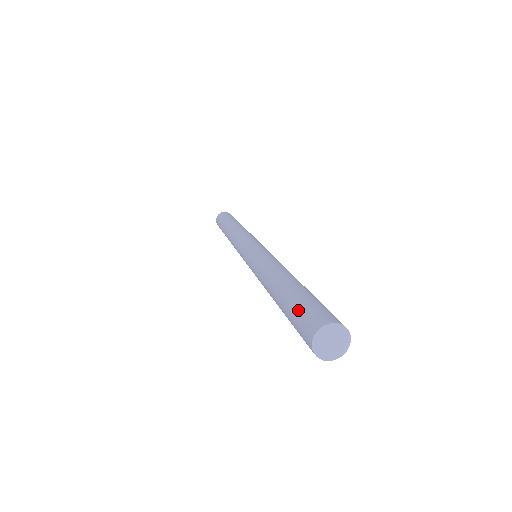
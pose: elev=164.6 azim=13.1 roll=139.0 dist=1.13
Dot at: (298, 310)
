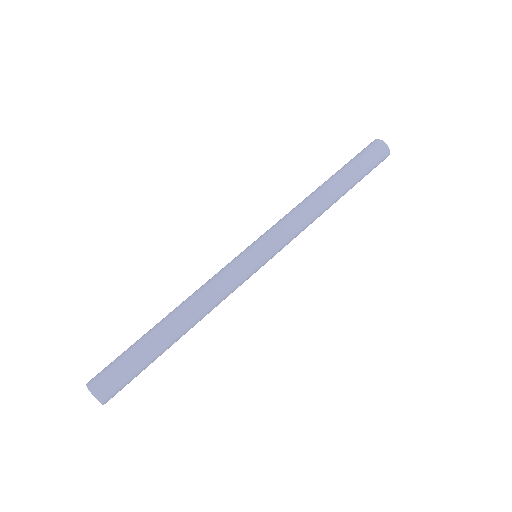
Dot at: (119, 362)
